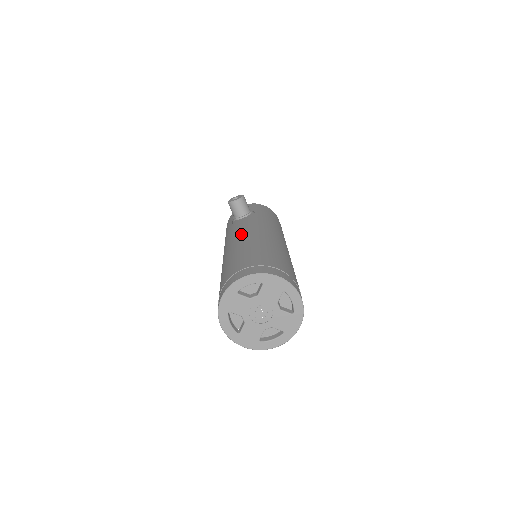
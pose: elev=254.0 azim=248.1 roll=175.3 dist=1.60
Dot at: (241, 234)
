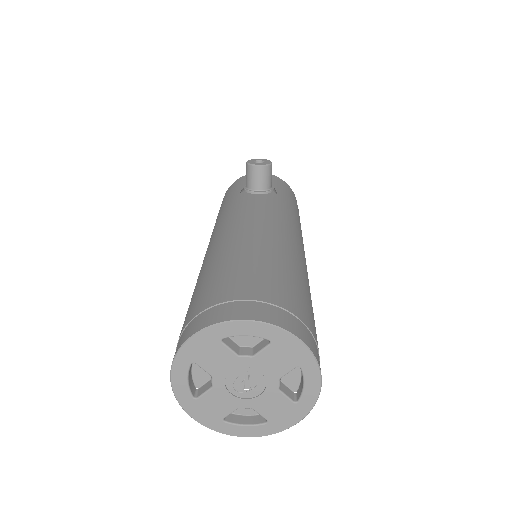
Dot at: (251, 221)
